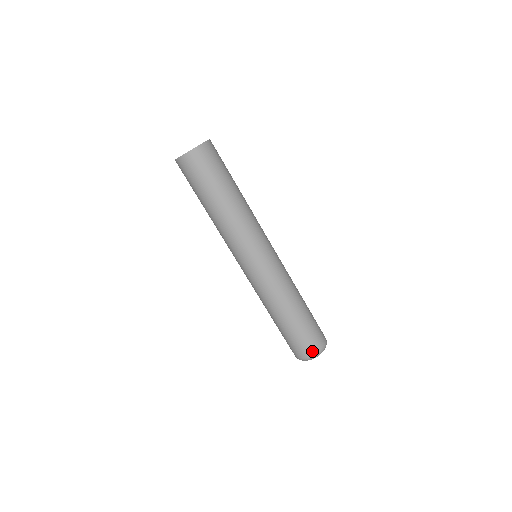
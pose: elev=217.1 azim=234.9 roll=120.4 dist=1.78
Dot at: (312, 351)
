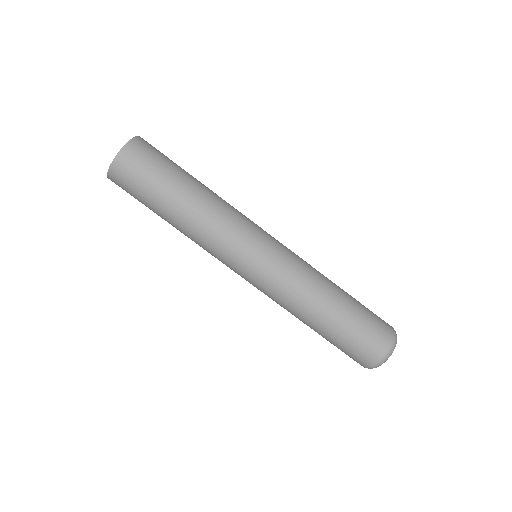
Dot at: (360, 364)
